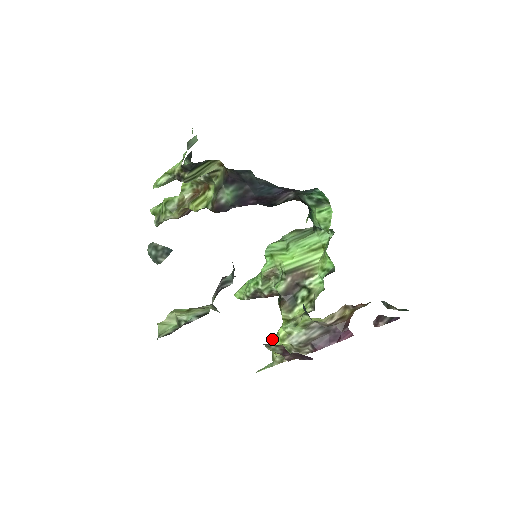
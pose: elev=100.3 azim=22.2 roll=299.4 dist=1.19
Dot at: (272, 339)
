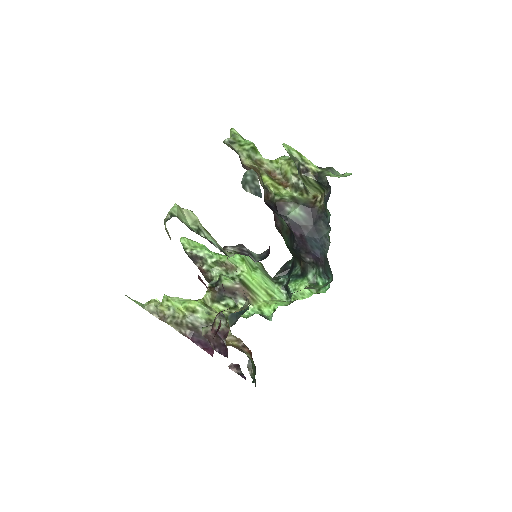
Dot at: (176, 297)
